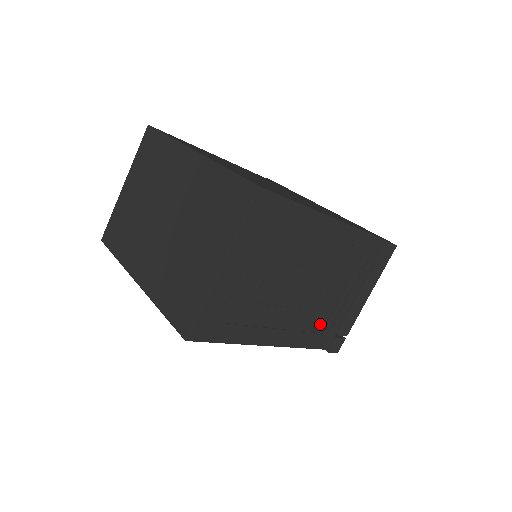
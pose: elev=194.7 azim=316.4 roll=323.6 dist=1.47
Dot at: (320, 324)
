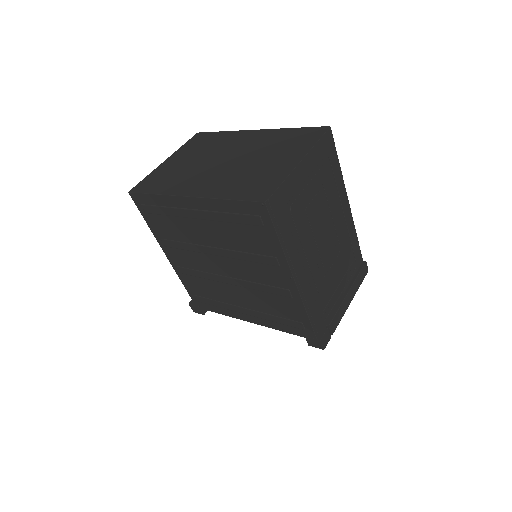
Dot at: (321, 301)
